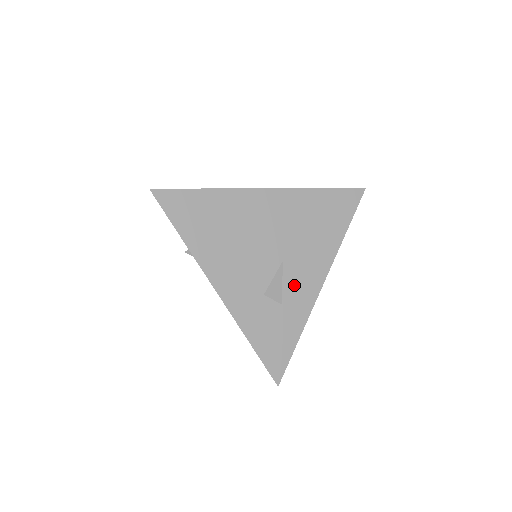
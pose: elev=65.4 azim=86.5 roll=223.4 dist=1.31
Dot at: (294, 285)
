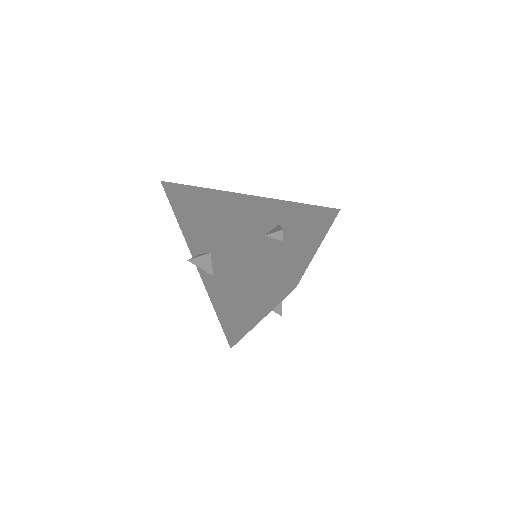
Dot at: (293, 236)
